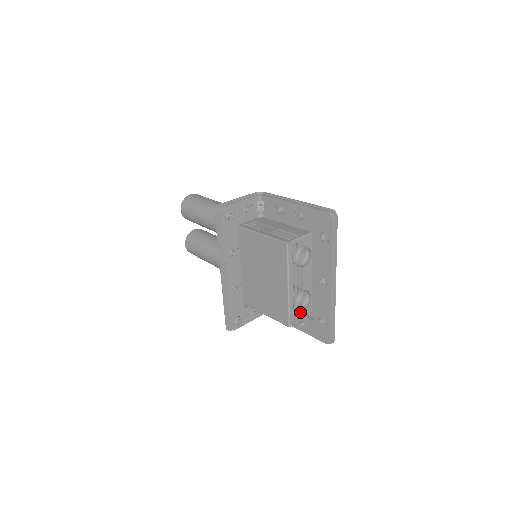
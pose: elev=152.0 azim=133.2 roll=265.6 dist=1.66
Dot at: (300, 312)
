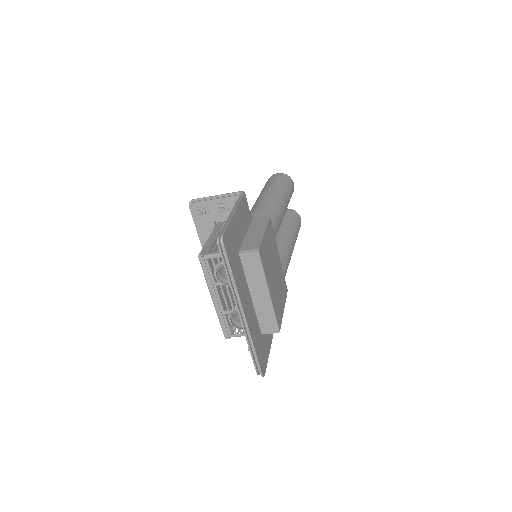
Dot at: (240, 329)
